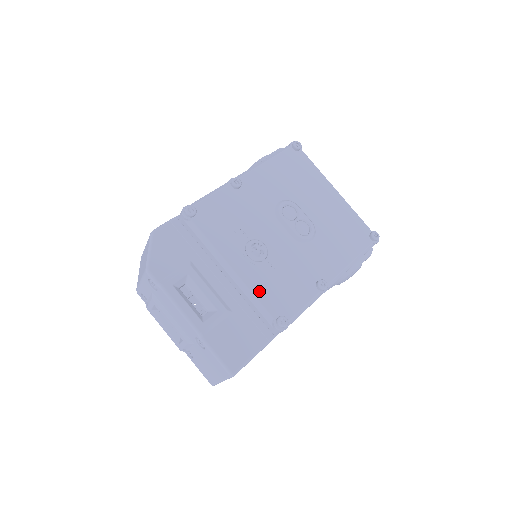
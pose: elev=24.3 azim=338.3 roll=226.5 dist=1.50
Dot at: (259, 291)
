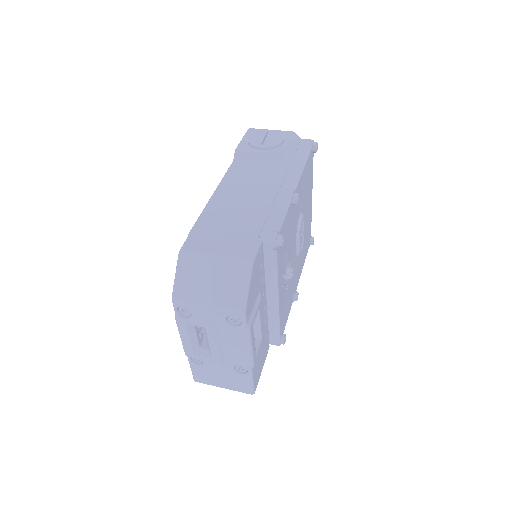
Dot at: (281, 314)
